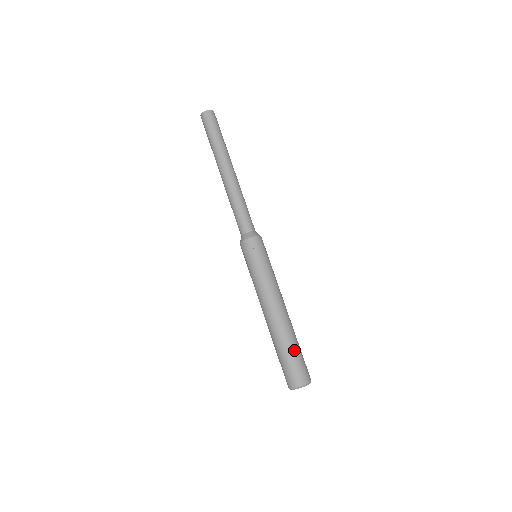
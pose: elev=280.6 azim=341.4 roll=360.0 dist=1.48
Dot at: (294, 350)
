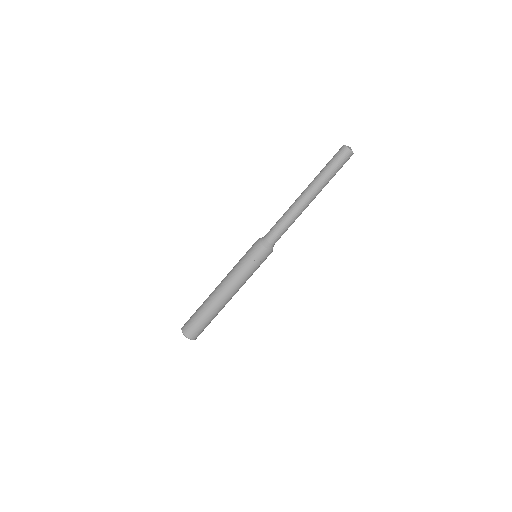
Dot at: (208, 321)
